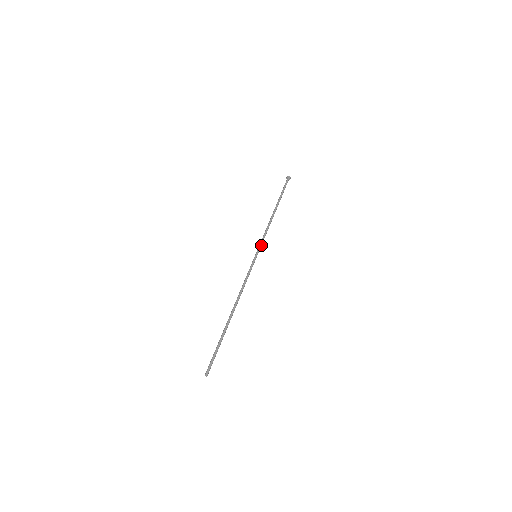
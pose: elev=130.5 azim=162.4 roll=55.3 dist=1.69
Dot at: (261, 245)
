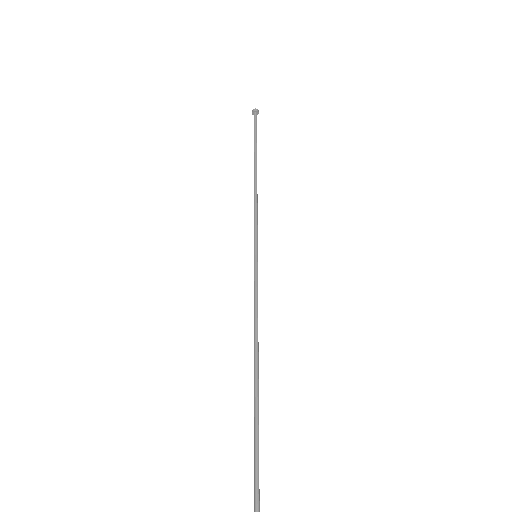
Dot at: (256, 234)
